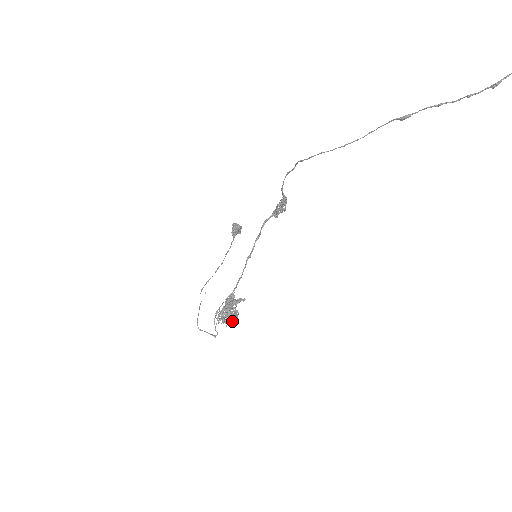
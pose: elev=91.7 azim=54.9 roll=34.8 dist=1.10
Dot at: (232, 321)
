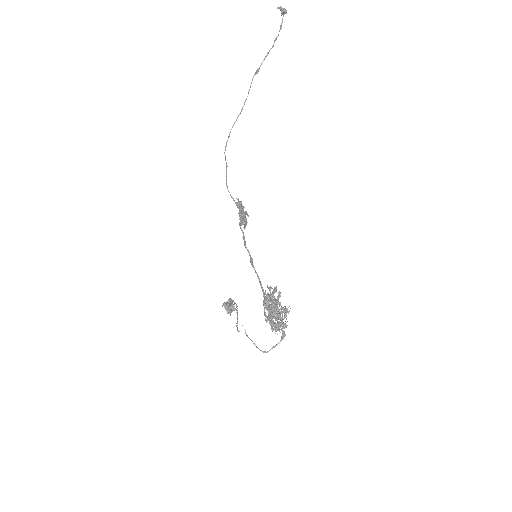
Dot at: (286, 314)
